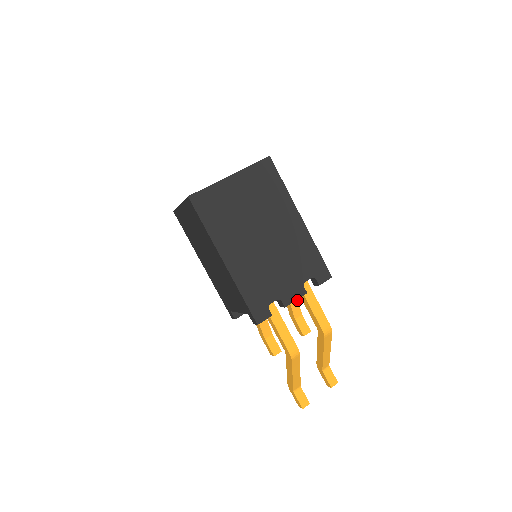
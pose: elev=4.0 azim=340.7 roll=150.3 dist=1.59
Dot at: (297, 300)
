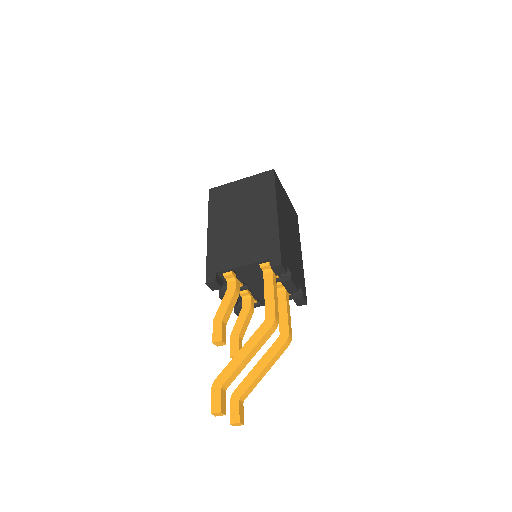
Dot at: (249, 322)
